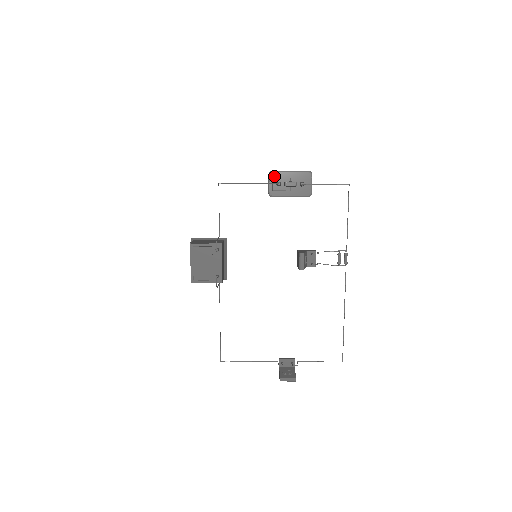
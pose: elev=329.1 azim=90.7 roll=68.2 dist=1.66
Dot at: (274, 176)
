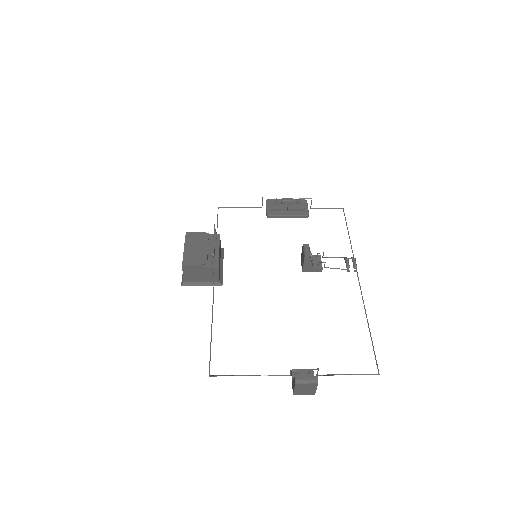
Dot at: (271, 202)
